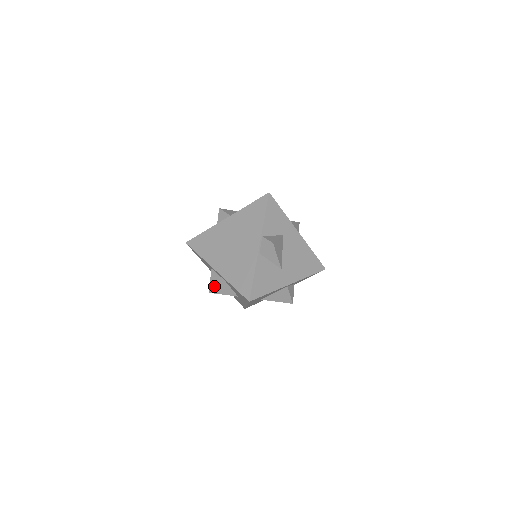
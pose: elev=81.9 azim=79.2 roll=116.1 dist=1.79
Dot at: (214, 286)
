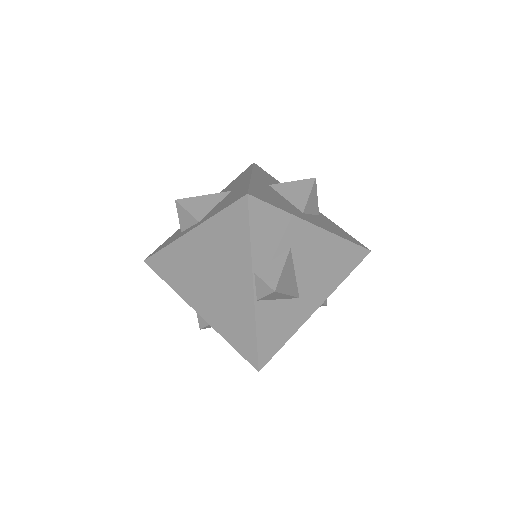
Dot at: (204, 324)
